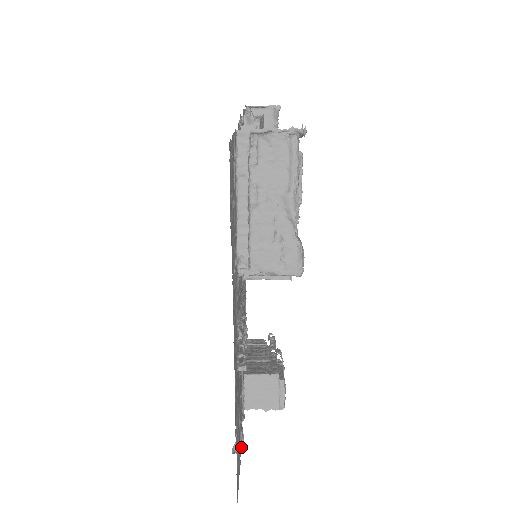
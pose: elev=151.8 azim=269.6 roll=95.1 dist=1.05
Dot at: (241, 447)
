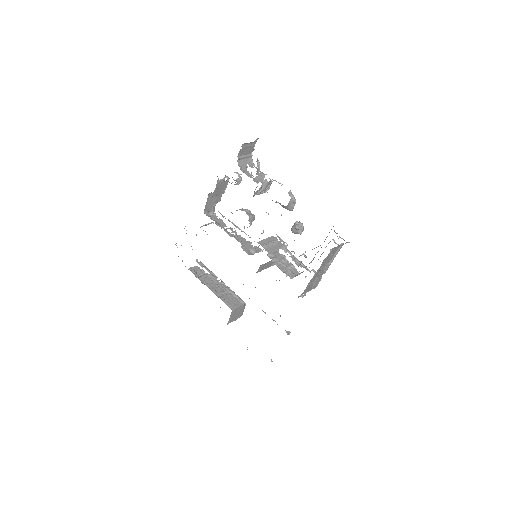
Dot at: occluded
